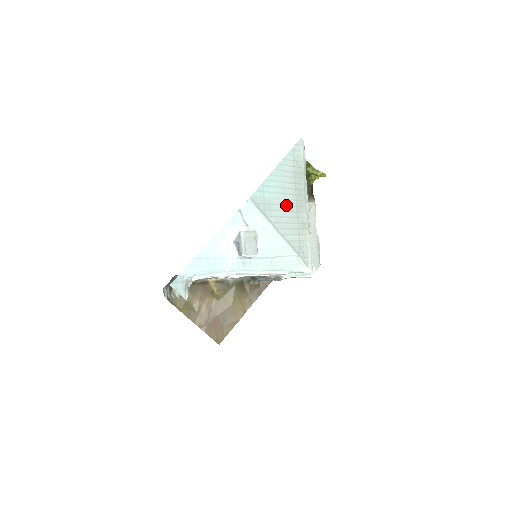
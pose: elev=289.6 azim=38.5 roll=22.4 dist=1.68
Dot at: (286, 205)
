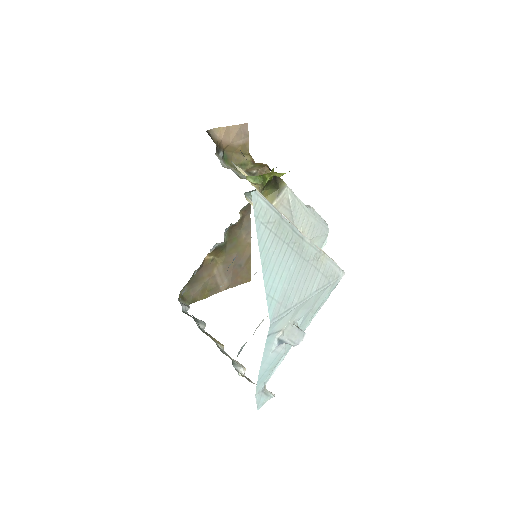
Dot at: (293, 271)
